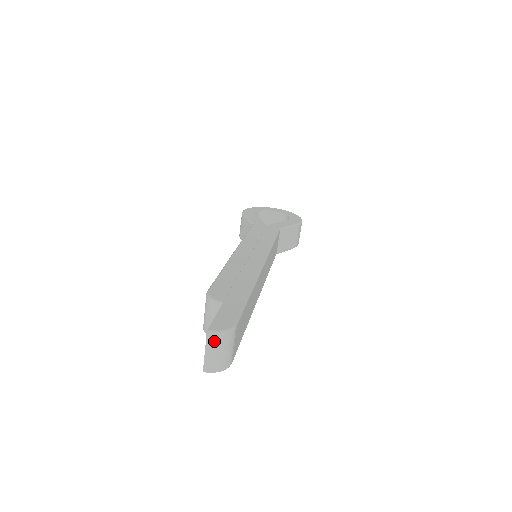
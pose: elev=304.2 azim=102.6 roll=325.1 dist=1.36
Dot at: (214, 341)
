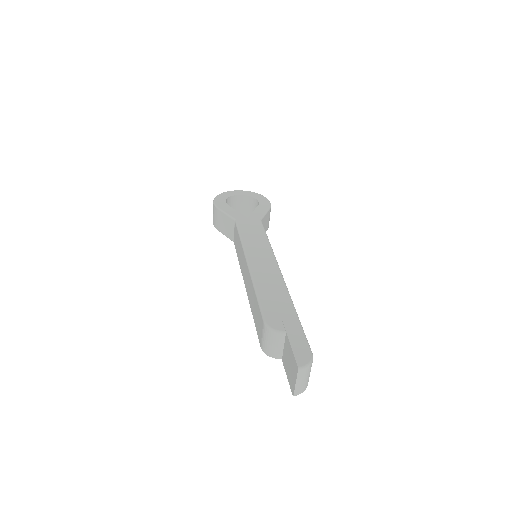
Dot at: (303, 373)
